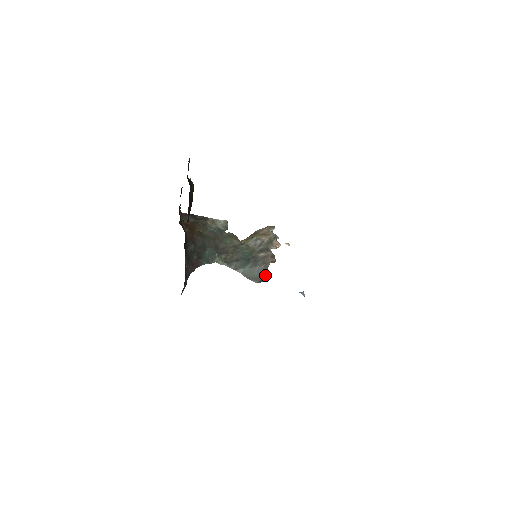
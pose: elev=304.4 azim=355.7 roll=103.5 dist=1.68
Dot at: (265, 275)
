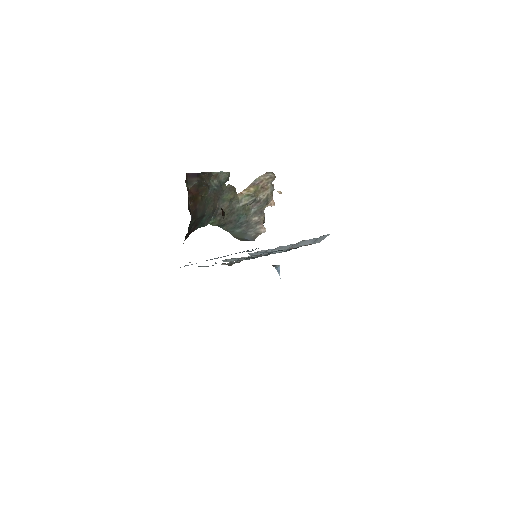
Dot at: occluded
